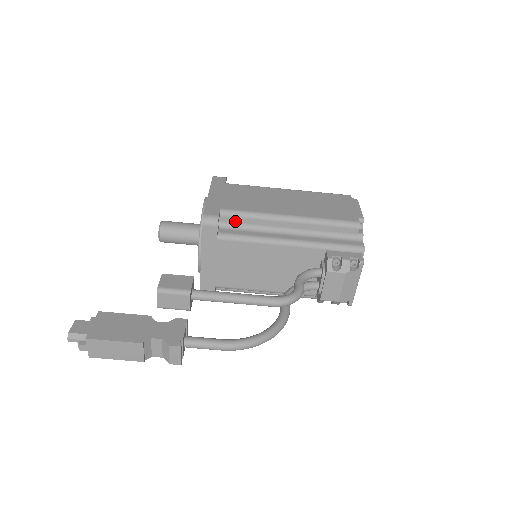
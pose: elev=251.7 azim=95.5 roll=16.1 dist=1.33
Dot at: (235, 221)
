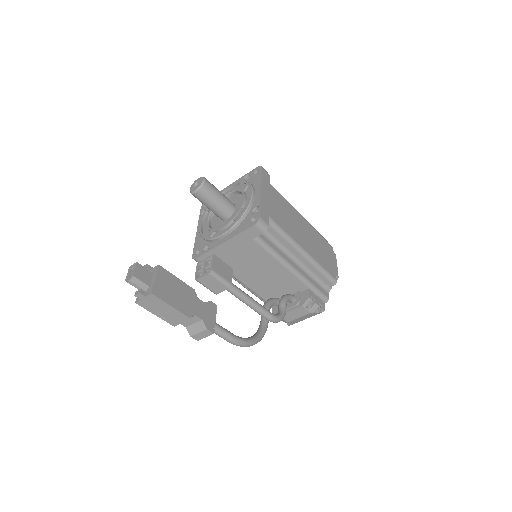
Dot at: (271, 231)
